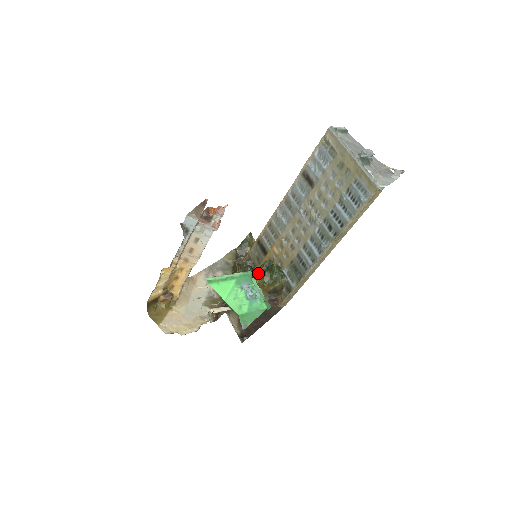
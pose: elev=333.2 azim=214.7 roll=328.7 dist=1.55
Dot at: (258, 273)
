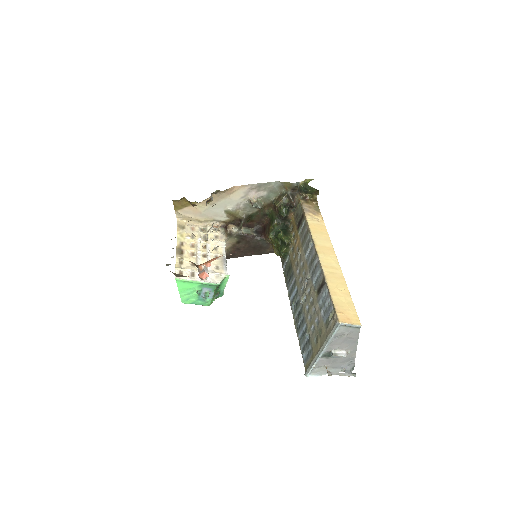
Dot at: (279, 231)
